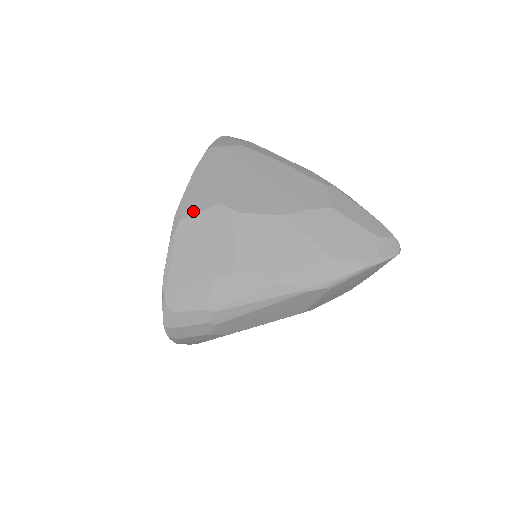
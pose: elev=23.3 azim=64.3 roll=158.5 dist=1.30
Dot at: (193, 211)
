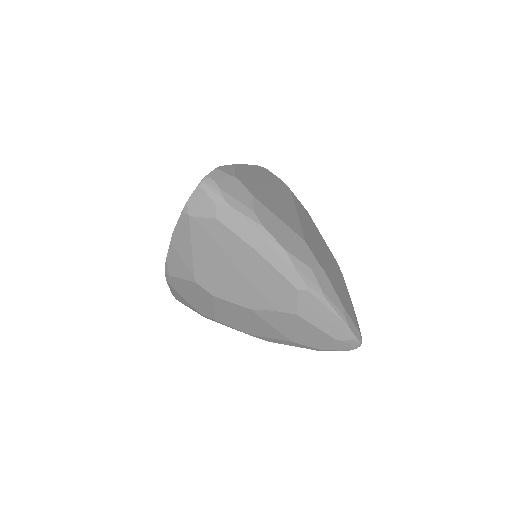
Dot at: (177, 275)
